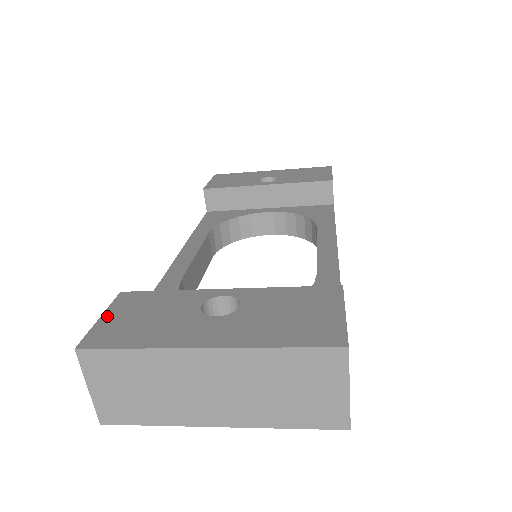
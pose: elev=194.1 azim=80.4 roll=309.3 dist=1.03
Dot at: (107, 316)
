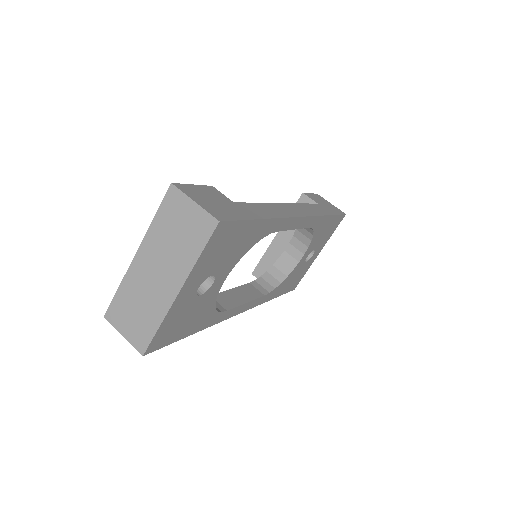
Dot at: occluded
